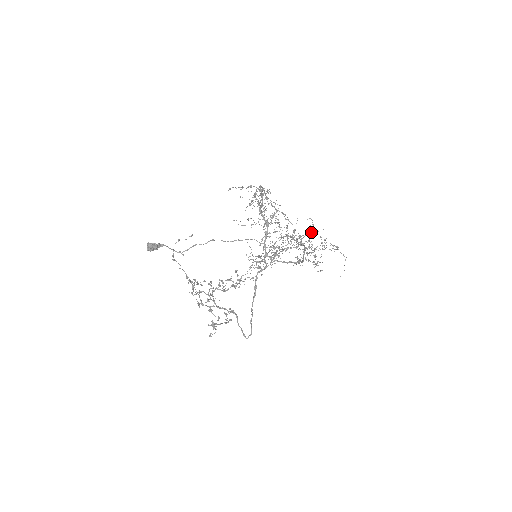
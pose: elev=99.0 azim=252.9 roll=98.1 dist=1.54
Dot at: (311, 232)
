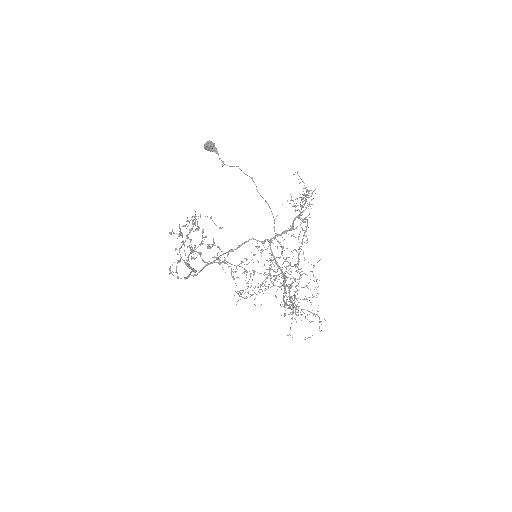
Dot at: (309, 300)
